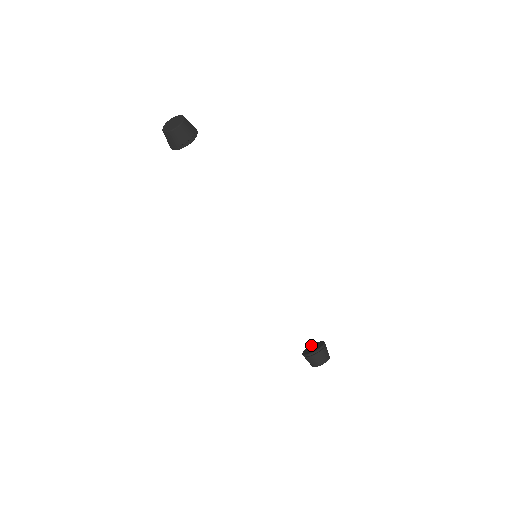
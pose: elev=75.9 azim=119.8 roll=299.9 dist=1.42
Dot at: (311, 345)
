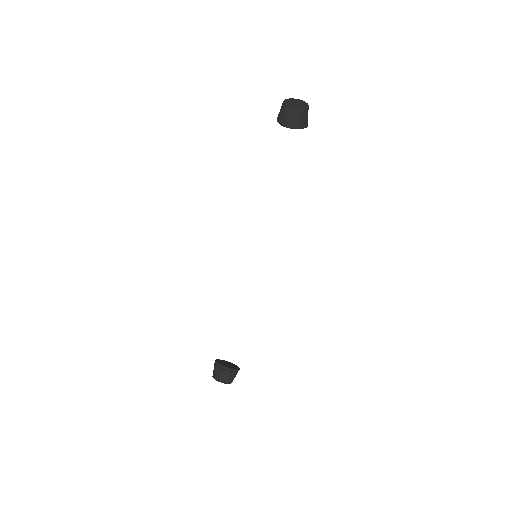
Dot at: occluded
